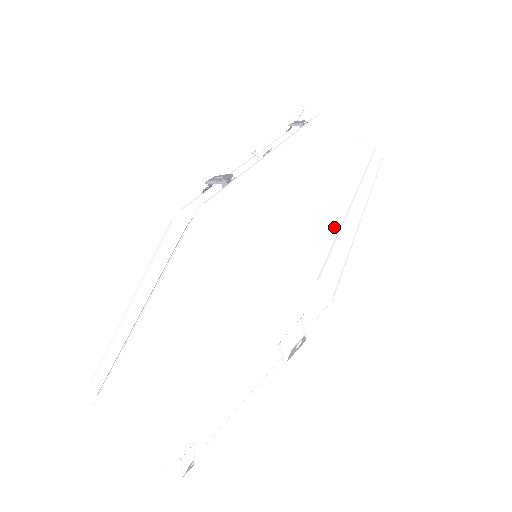
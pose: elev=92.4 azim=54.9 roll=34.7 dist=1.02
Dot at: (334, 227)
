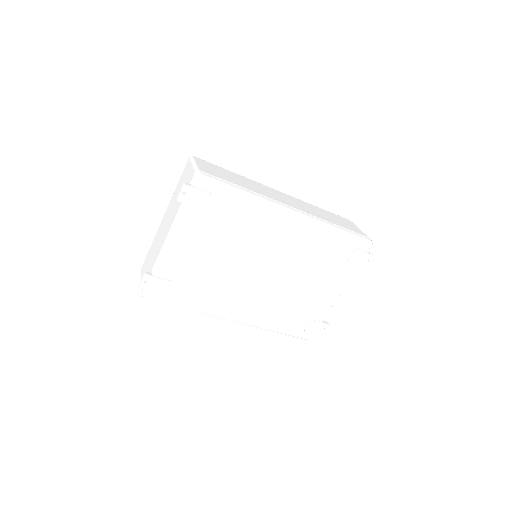
Dot at: (243, 187)
